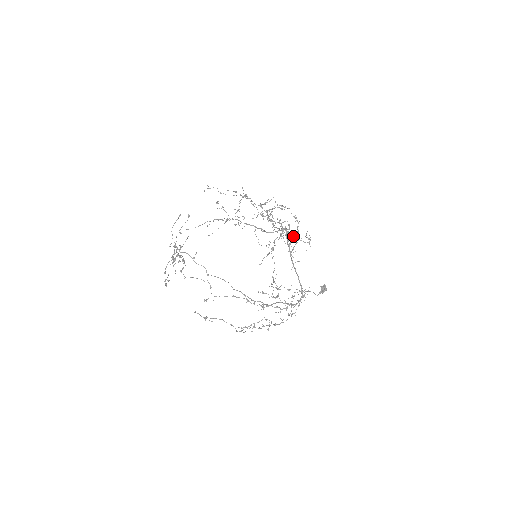
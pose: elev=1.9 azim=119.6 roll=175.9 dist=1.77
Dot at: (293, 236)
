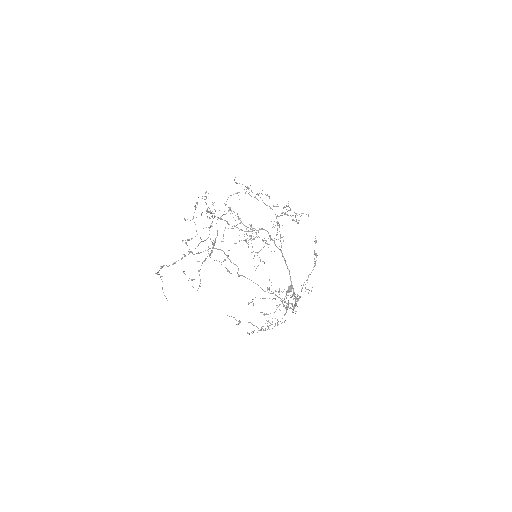
Dot at: (251, 236)
